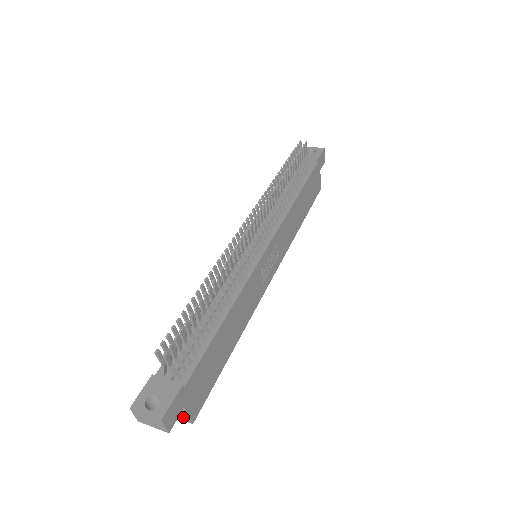
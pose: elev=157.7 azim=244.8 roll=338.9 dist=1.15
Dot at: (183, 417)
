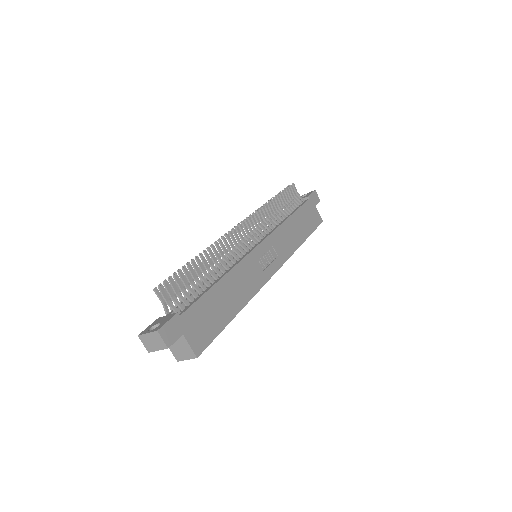
Dot at: (188, 353)
